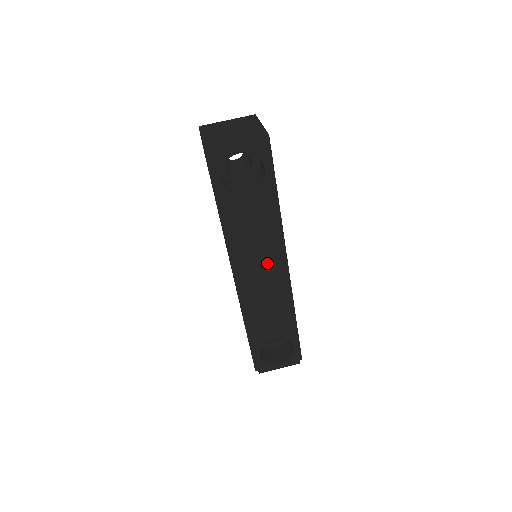
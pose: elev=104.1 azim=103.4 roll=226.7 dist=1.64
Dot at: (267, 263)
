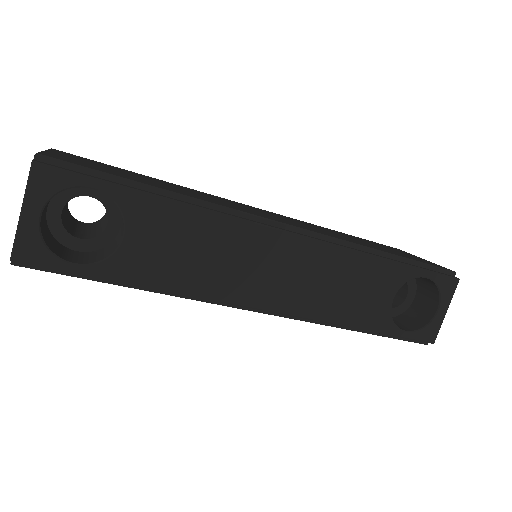
Dot at: (260, 256)
